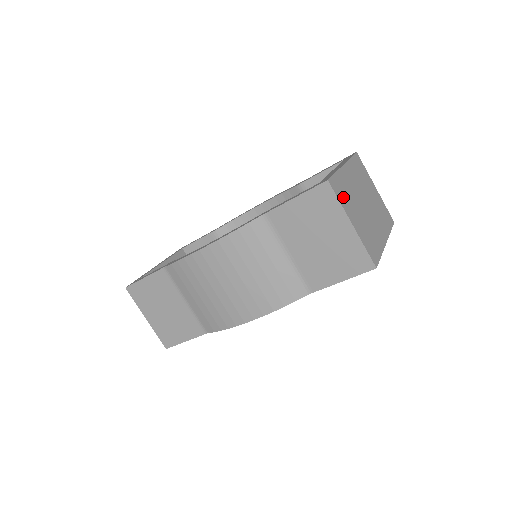
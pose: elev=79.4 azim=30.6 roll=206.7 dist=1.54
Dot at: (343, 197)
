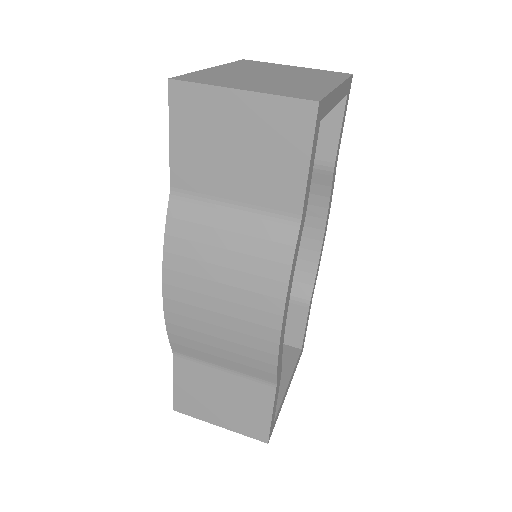
Dot at: (211, 81)
